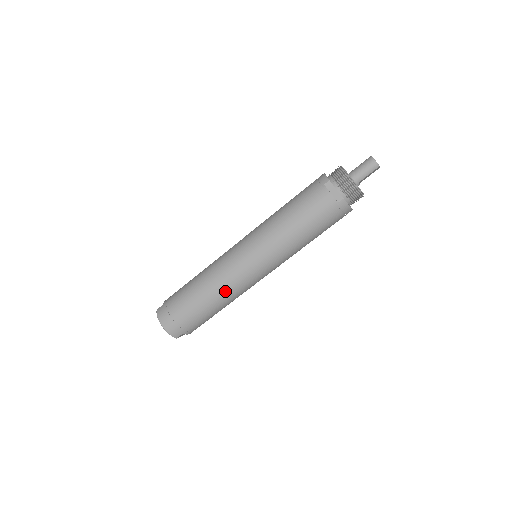
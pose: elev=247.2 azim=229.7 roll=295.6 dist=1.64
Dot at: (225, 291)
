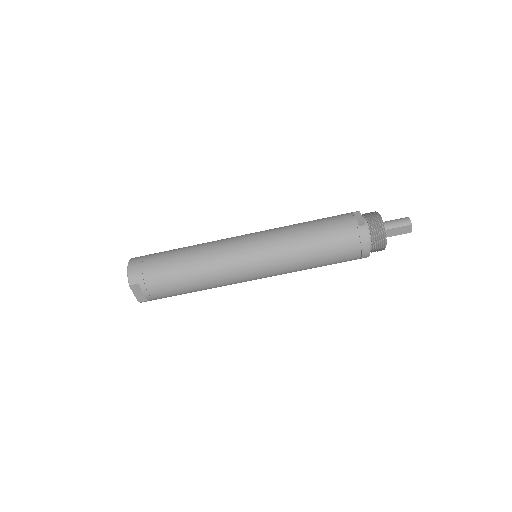
Dot at: (208, 258)
